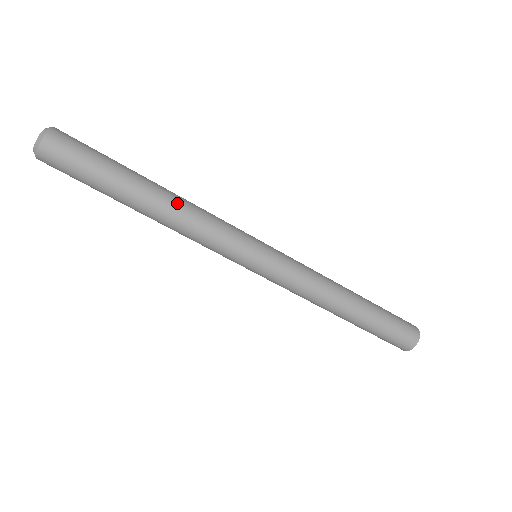
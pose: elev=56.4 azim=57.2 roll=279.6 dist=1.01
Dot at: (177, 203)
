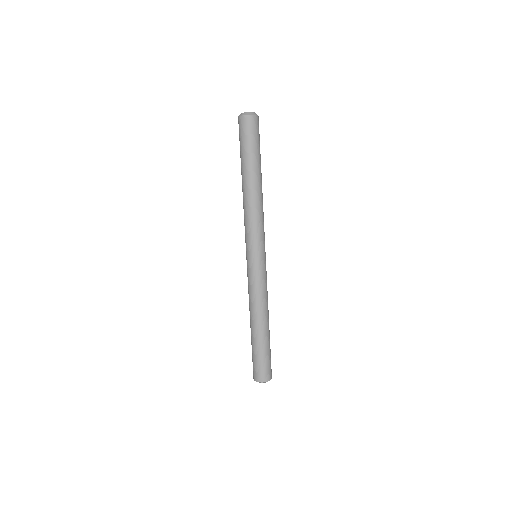
Dot at: (260, 196)
